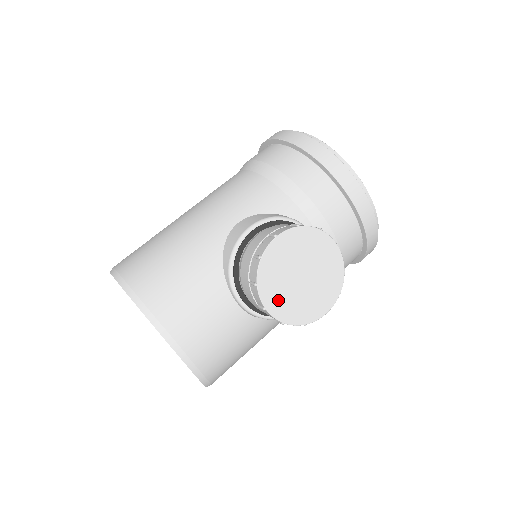
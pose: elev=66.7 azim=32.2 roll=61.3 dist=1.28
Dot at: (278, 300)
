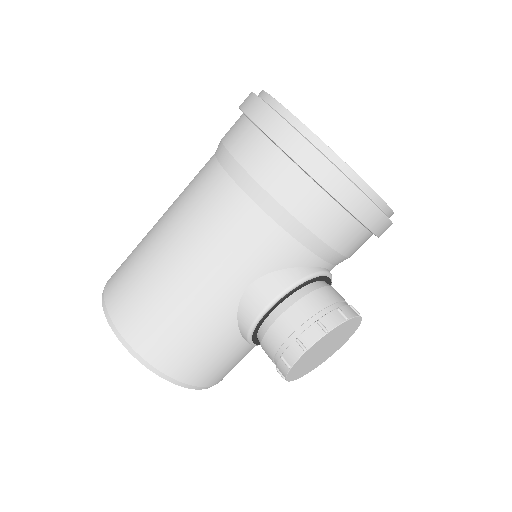
Dot at: (302, 372)
